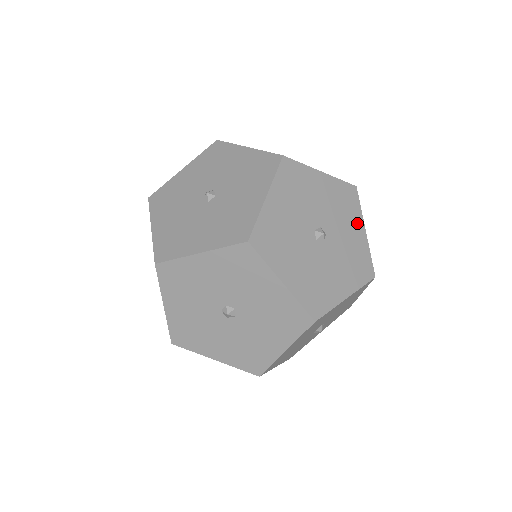
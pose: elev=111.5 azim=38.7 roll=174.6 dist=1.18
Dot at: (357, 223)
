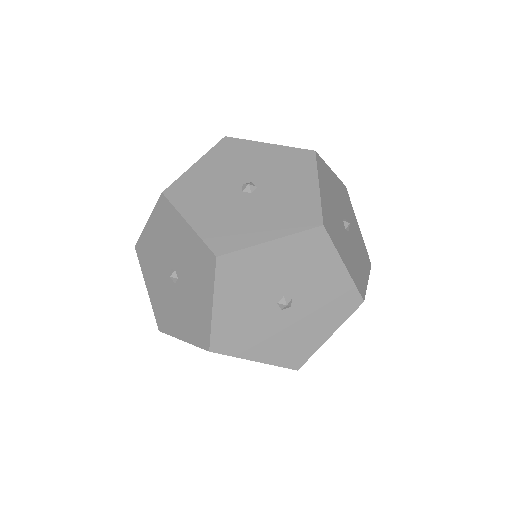
Dot at: (331, 264)
